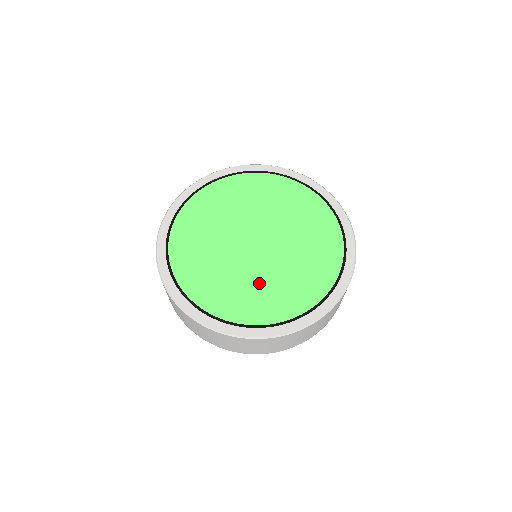
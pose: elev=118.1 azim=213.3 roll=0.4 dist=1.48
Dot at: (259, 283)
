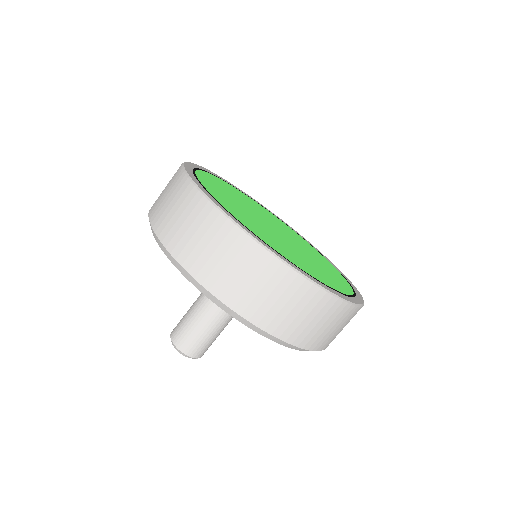
Dot at: (283, 244)
